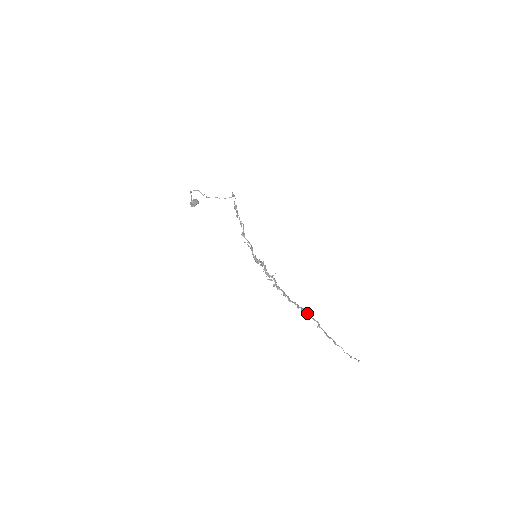
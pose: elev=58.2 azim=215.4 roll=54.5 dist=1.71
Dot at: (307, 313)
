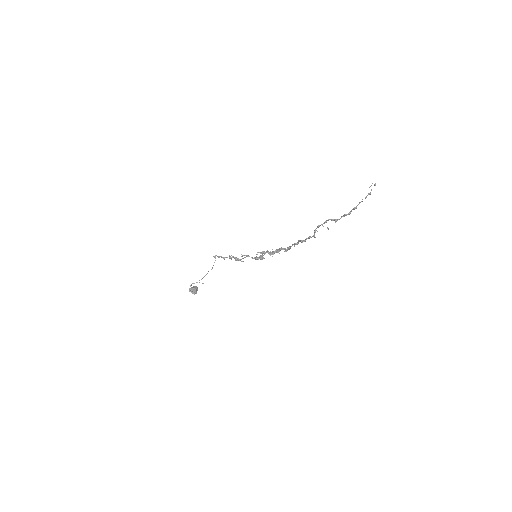
Dot at: (317, 226)
